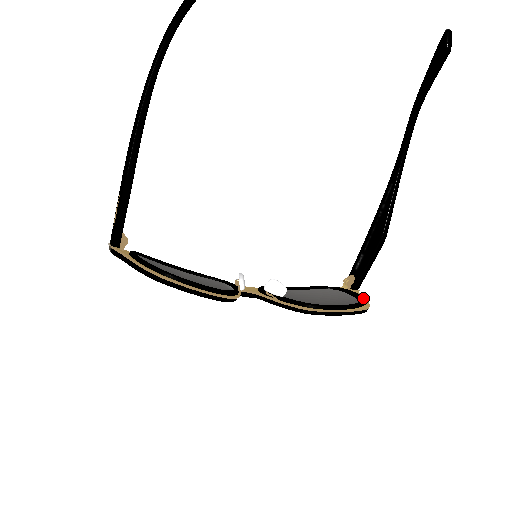
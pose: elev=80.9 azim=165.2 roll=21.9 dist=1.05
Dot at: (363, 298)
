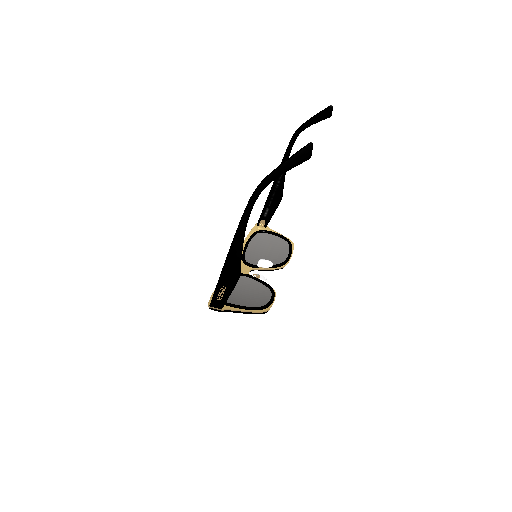
Dot at: (285, 237)
